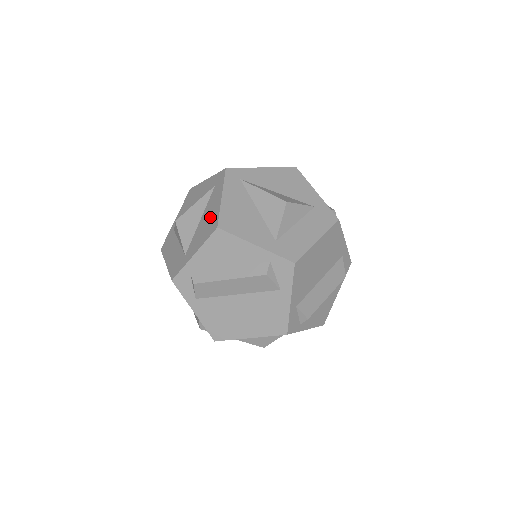
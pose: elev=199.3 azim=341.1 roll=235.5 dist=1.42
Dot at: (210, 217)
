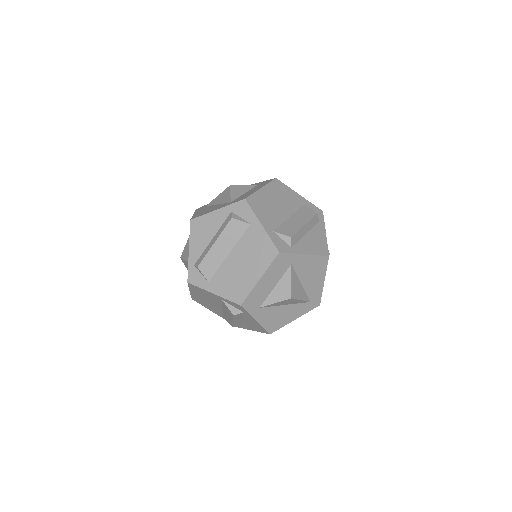
Dot at: occluded
